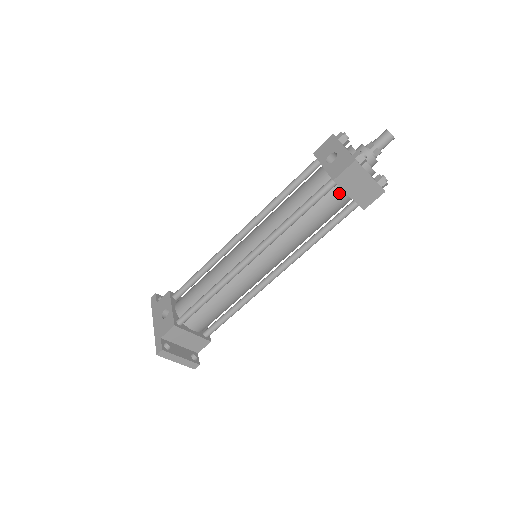
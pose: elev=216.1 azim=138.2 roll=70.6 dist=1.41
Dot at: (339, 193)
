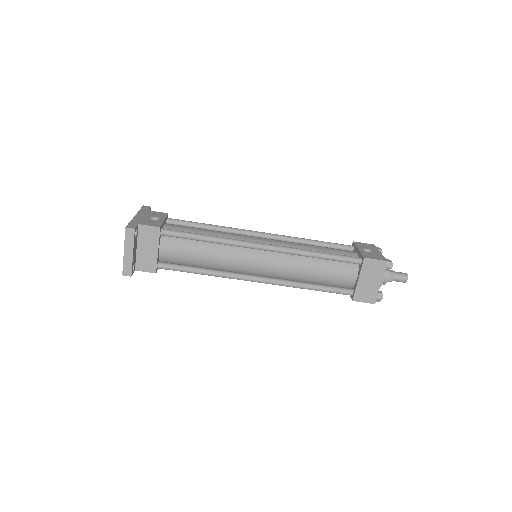
Dot at: (354, 272)
